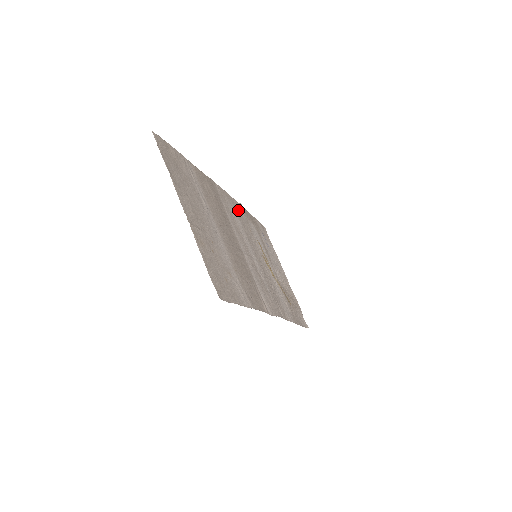
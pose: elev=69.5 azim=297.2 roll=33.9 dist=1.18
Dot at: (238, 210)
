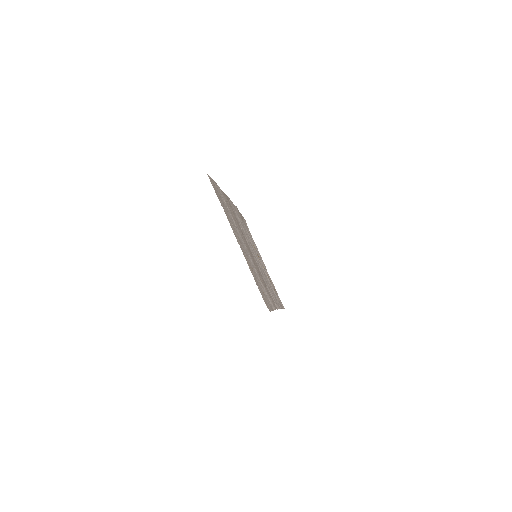
Dot at: (238, 215)
